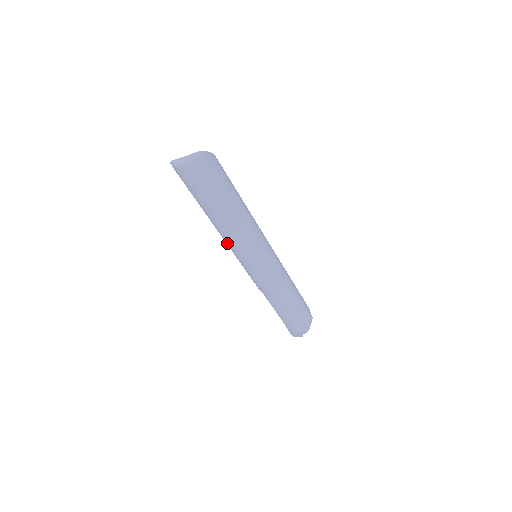
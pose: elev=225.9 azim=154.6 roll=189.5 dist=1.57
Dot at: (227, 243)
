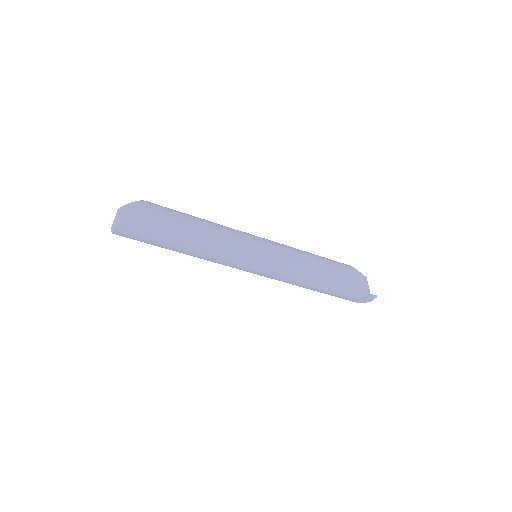
Dot at: occluded
